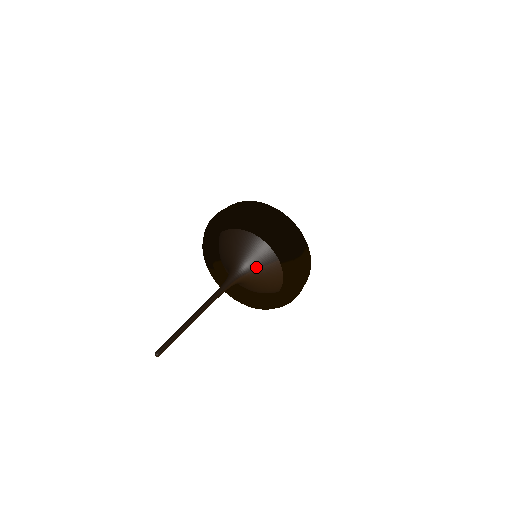
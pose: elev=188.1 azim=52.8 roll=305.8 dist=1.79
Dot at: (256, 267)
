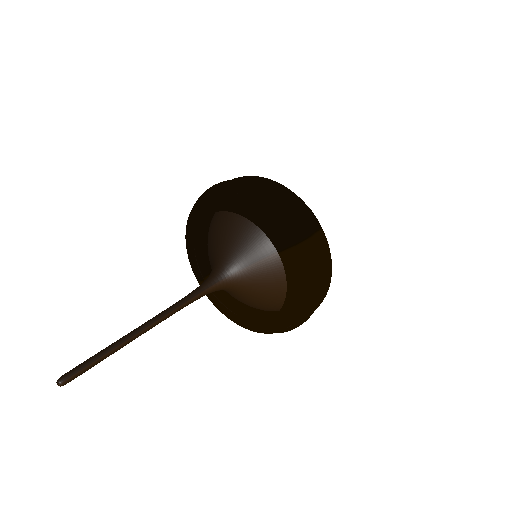
Dot at: (246, 264)
